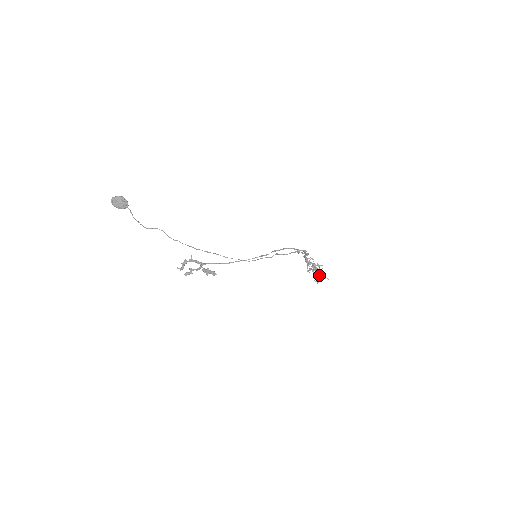
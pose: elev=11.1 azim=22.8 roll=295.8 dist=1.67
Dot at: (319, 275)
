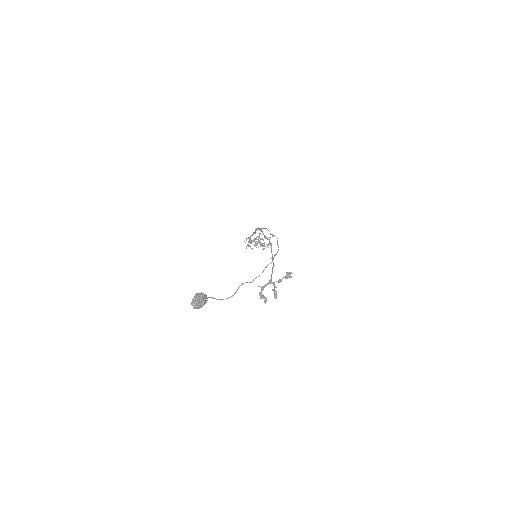
Dot at: occluded
